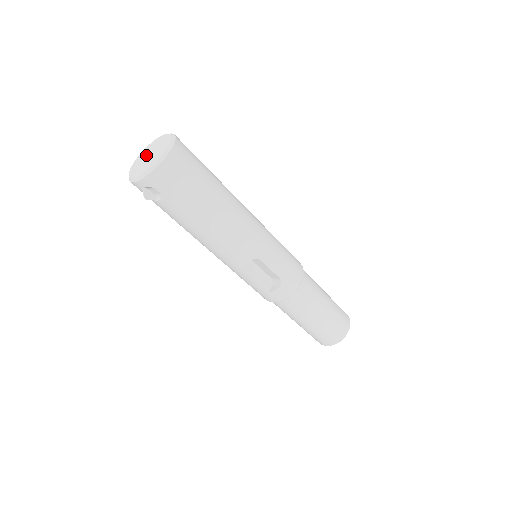
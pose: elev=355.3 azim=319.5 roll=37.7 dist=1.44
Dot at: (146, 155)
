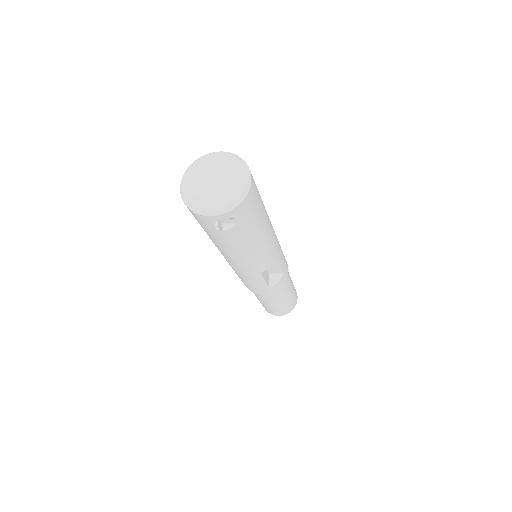
Dot at: (205, 180)
